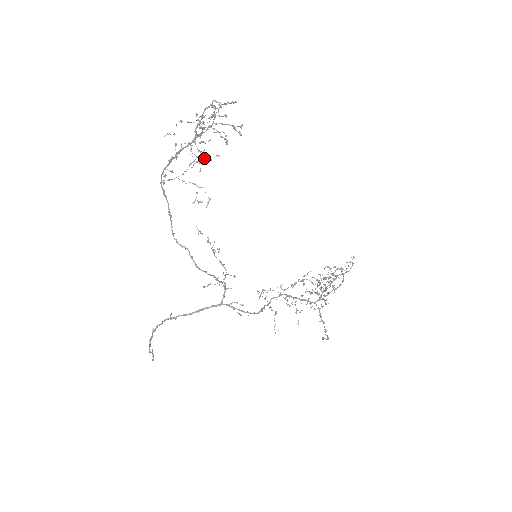
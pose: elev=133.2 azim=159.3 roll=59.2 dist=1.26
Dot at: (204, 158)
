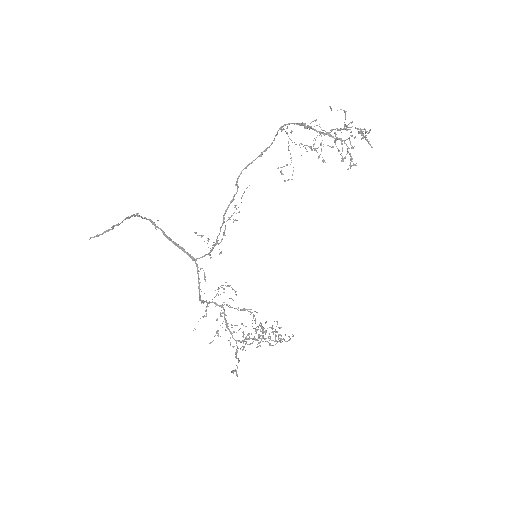
Dot at: occluded
